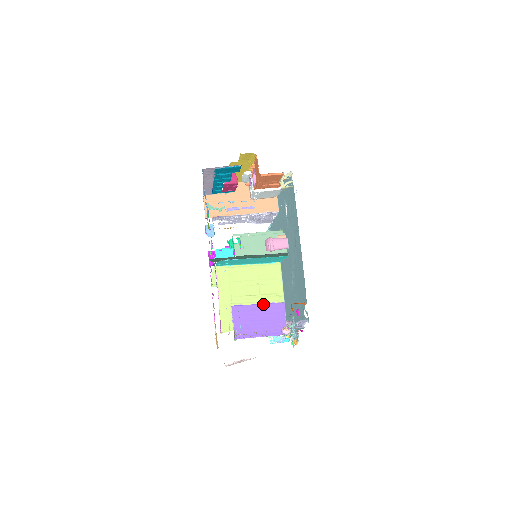
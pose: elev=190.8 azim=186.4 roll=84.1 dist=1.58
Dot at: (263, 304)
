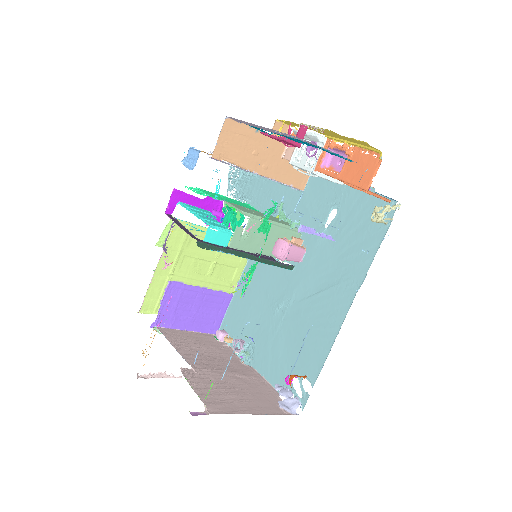
Dot at: (209, 290)
